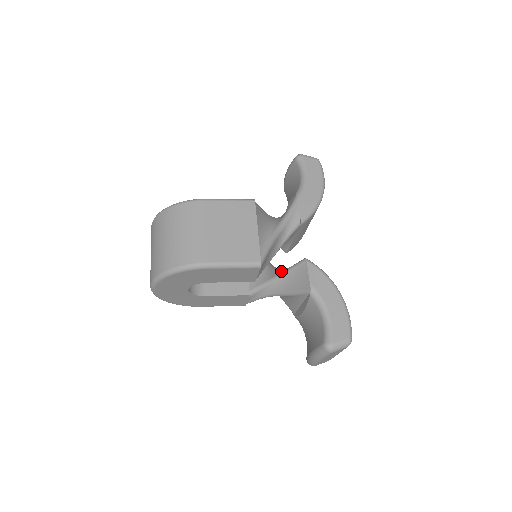
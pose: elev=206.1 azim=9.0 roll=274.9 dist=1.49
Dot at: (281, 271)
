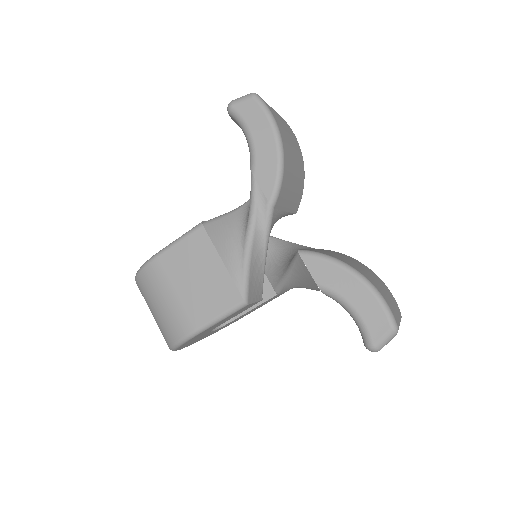
Dot at: (287, 266)
